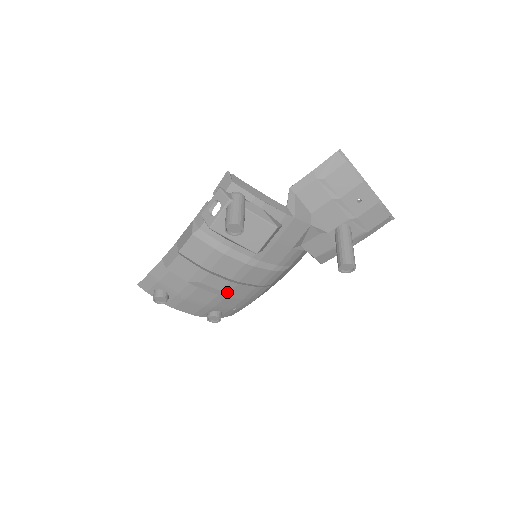
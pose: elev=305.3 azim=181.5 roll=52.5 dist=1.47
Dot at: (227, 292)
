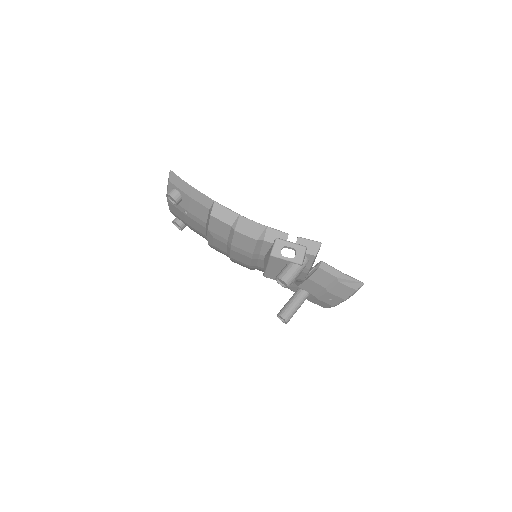
Dot at: (214, 247)
